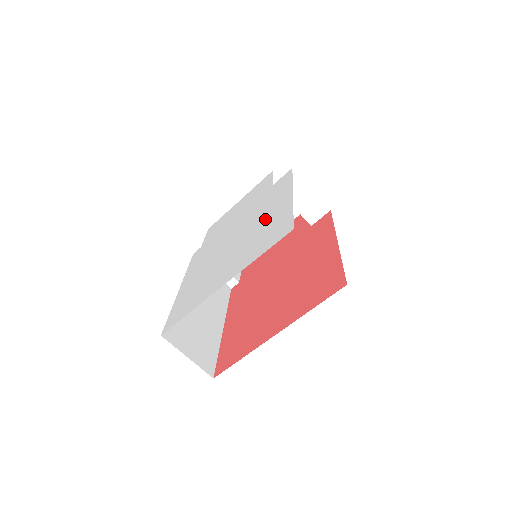
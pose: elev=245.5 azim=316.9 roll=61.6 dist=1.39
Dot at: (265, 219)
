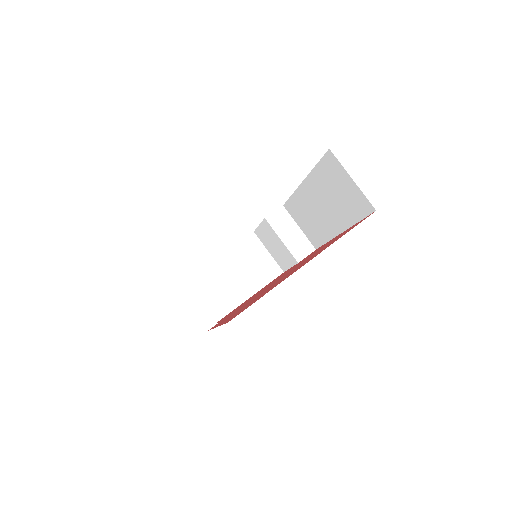
Dot at: occluded
